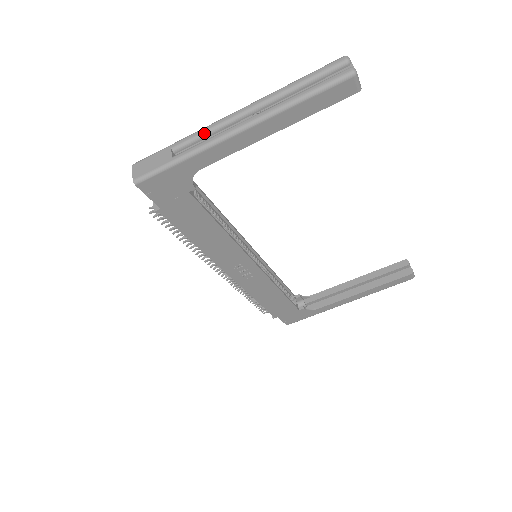
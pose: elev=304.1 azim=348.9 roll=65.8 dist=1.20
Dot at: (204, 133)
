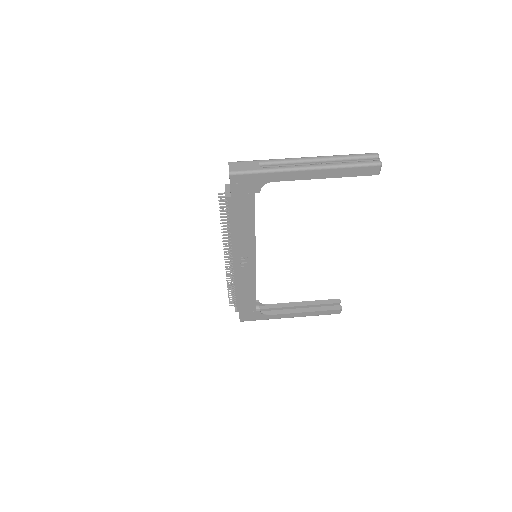
Dot at: (283, 162)
